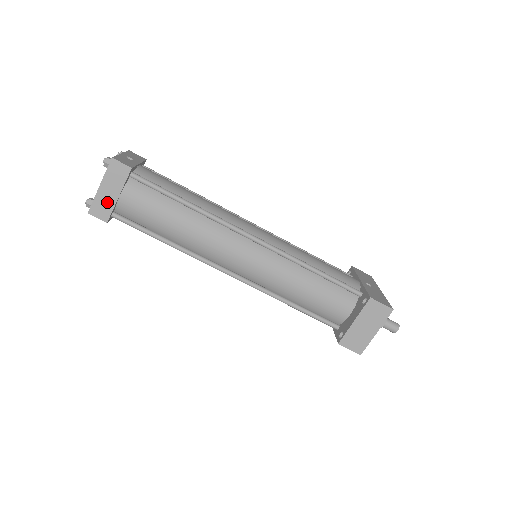
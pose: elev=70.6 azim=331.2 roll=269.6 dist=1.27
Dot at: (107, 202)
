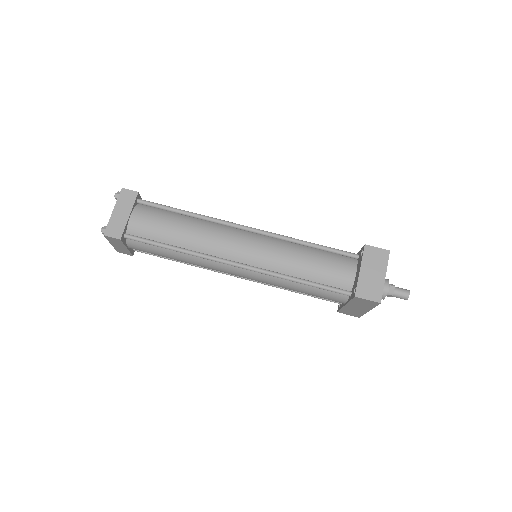
Dot at: (120, 222)
